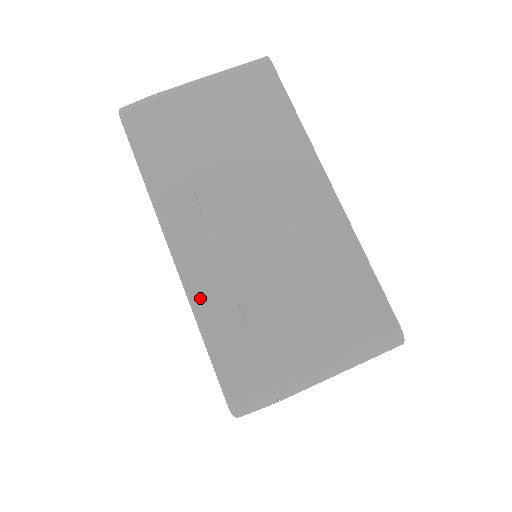
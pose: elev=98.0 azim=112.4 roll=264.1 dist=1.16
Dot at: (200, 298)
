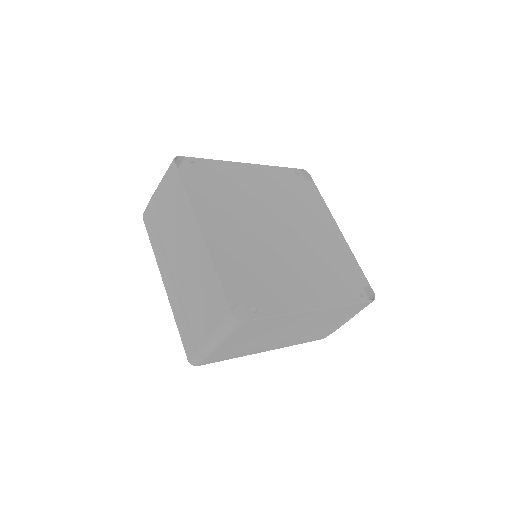
Dot at: (173, 308)
